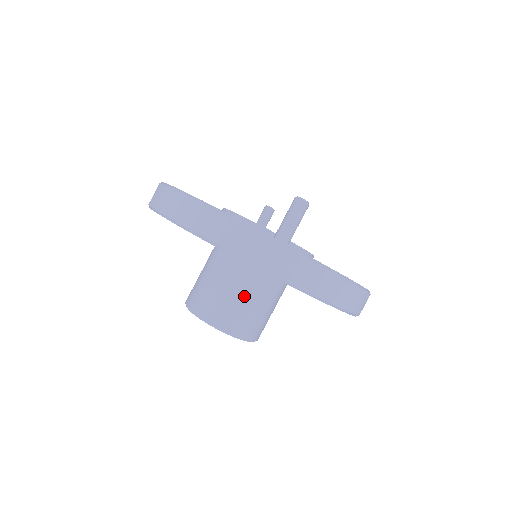
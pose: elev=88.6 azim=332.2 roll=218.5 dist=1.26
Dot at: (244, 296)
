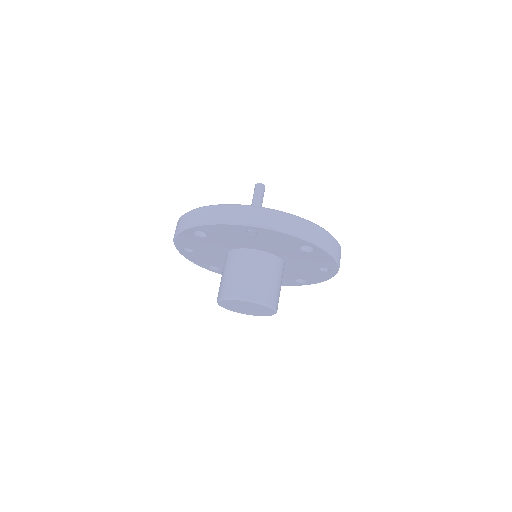
Dot at: (252, 272)
